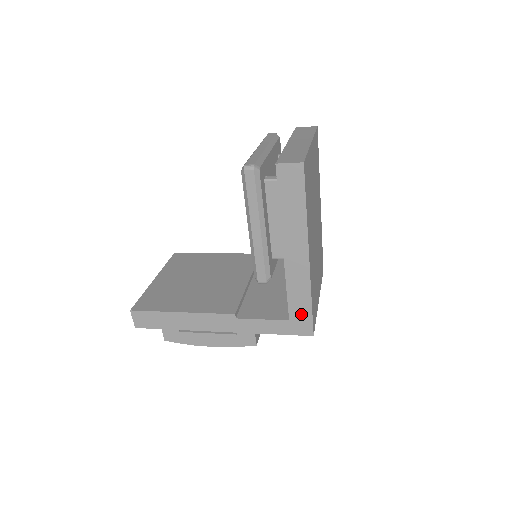
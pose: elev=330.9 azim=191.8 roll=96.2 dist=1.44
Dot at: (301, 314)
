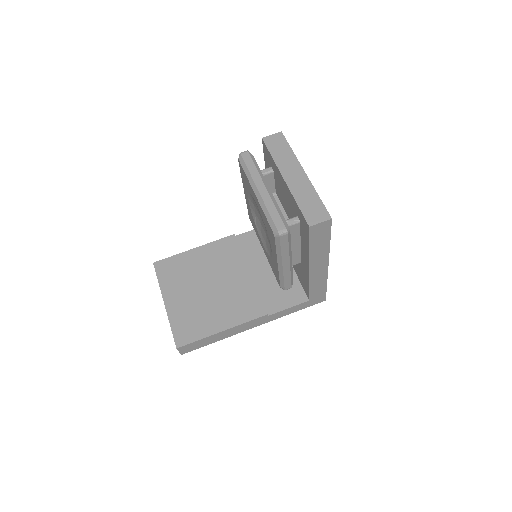
Dot at: (318, 294)
